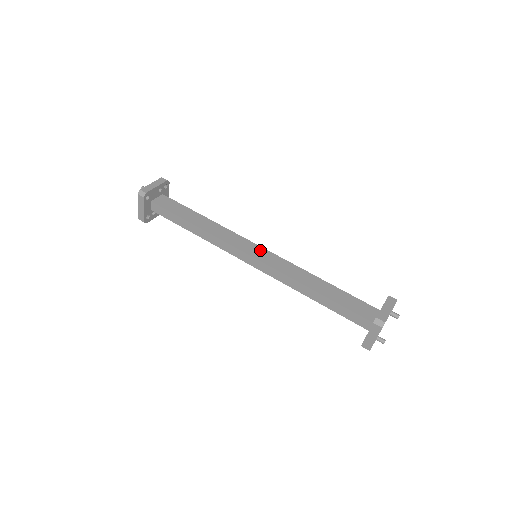
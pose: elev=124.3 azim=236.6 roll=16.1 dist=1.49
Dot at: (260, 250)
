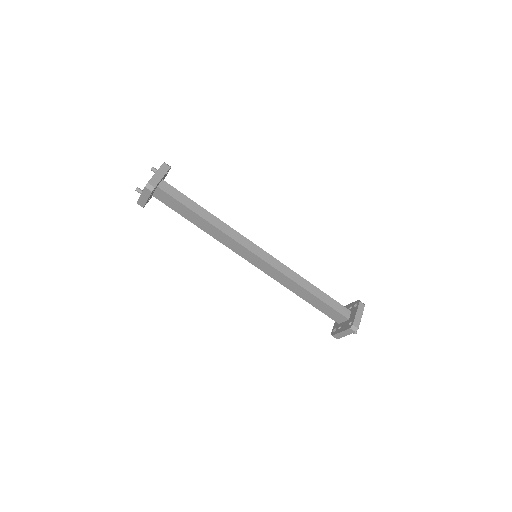
Dot at: (256, 259)
